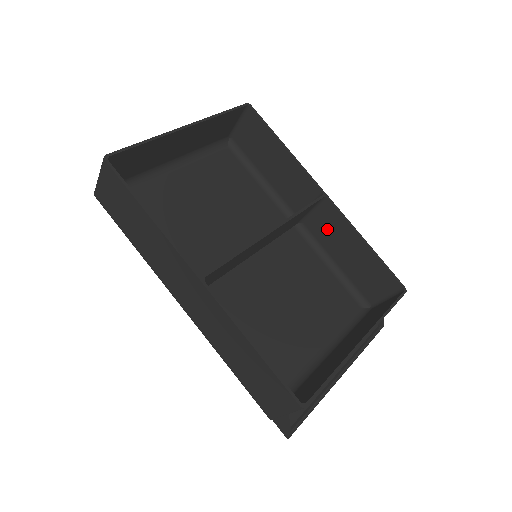
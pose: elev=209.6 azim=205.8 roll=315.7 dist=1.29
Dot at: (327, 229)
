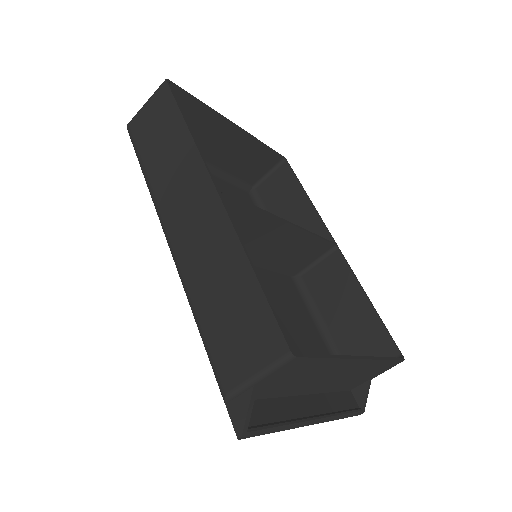
Dot at: (327, 283)
